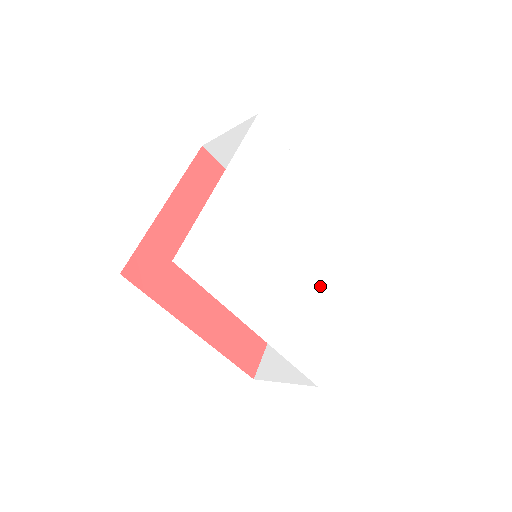
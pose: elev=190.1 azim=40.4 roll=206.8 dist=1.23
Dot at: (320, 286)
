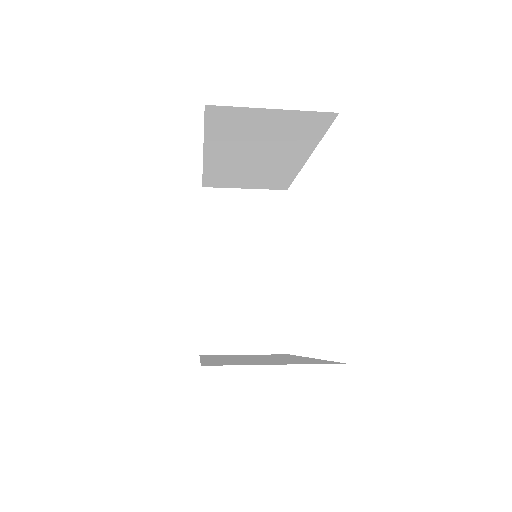
Dot at: occluded
